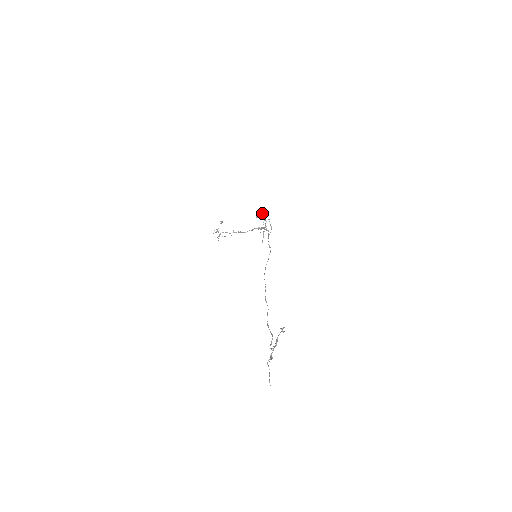
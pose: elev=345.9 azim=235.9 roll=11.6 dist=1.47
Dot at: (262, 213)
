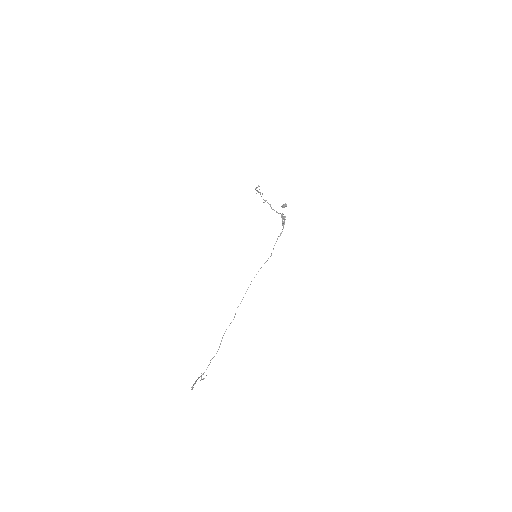
Dot at: occluded
